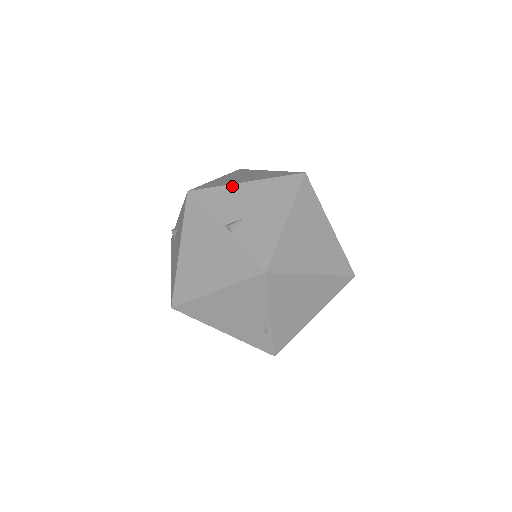
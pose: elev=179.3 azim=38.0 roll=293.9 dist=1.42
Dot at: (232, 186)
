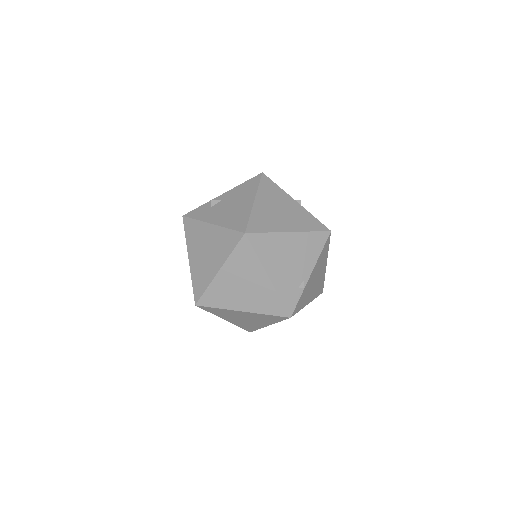
Dot at: occluded
